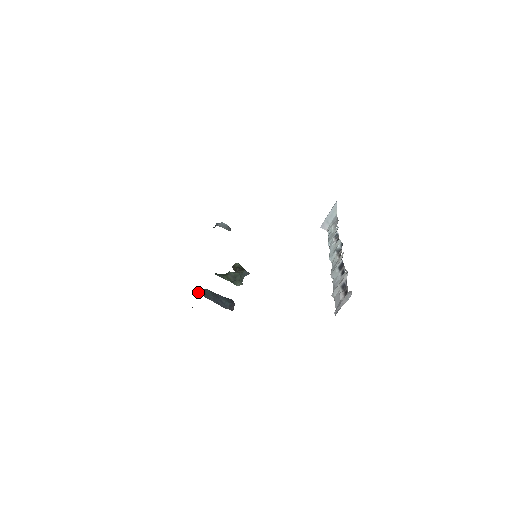
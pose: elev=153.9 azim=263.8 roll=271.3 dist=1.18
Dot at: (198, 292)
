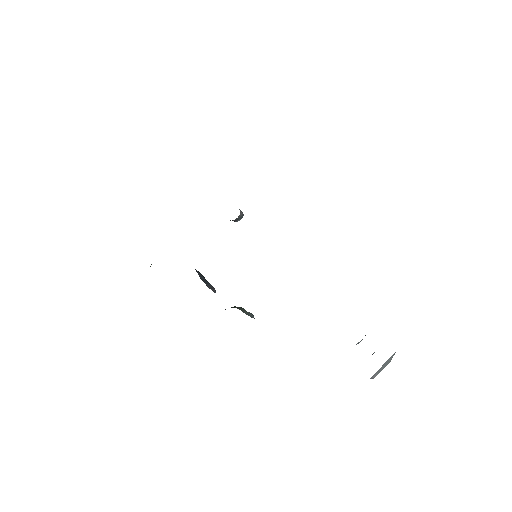
Dot at: occluded
